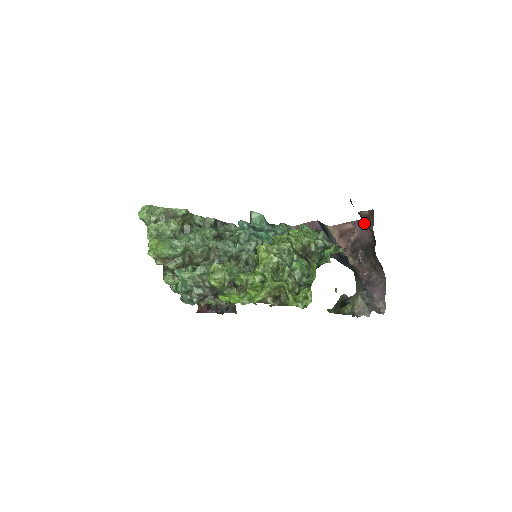
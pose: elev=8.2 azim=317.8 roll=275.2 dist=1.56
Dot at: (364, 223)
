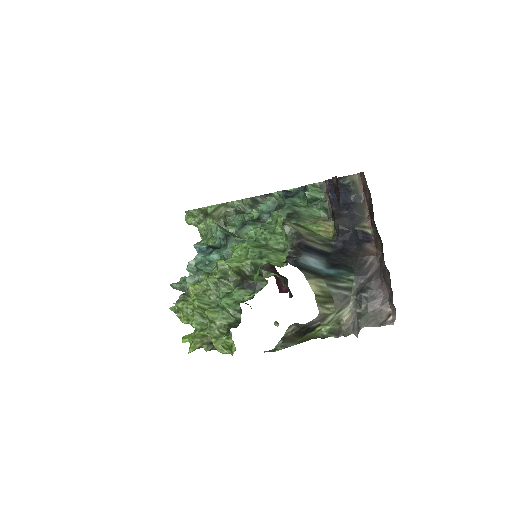
Dot at: occluded
